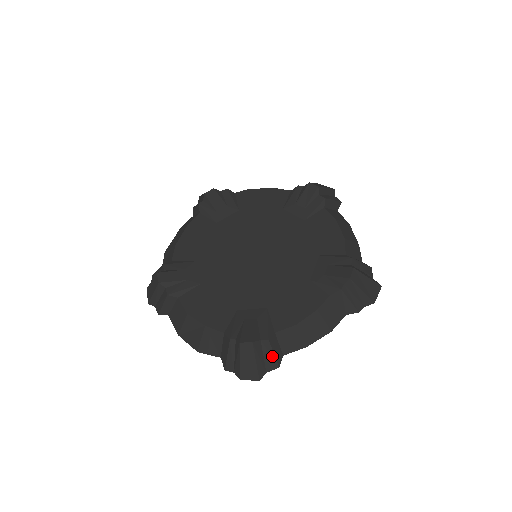
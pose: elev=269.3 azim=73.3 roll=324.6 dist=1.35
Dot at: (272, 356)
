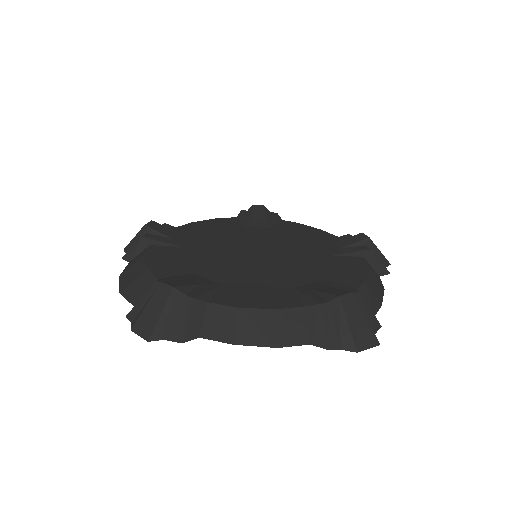
Dot at: (184, 323)
